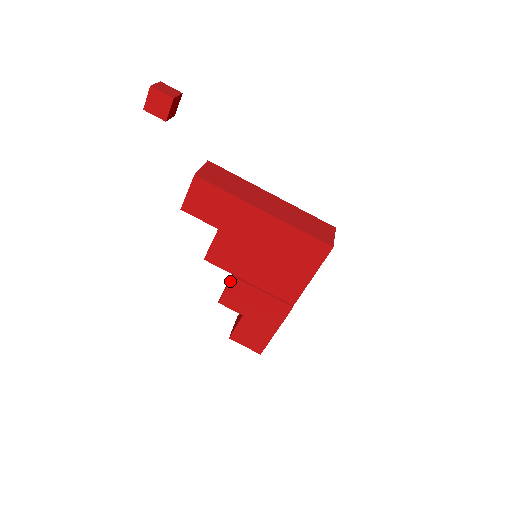
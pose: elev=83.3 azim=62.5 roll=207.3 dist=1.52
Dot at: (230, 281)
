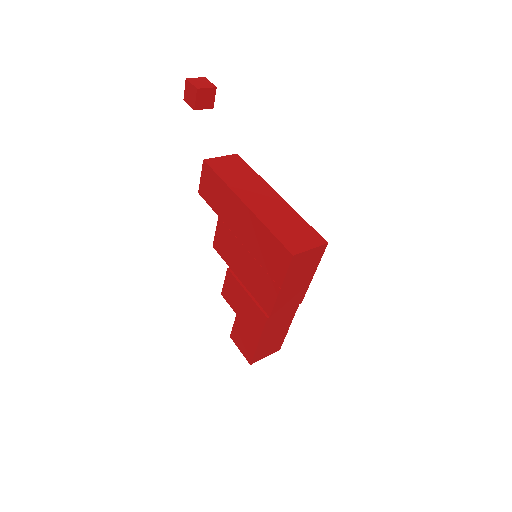
Dot at: (226, 273)
